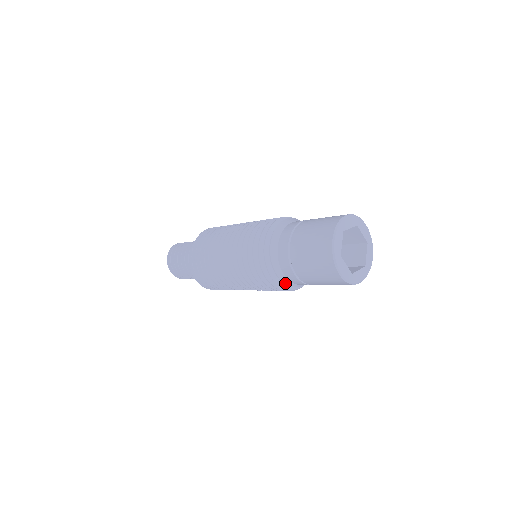
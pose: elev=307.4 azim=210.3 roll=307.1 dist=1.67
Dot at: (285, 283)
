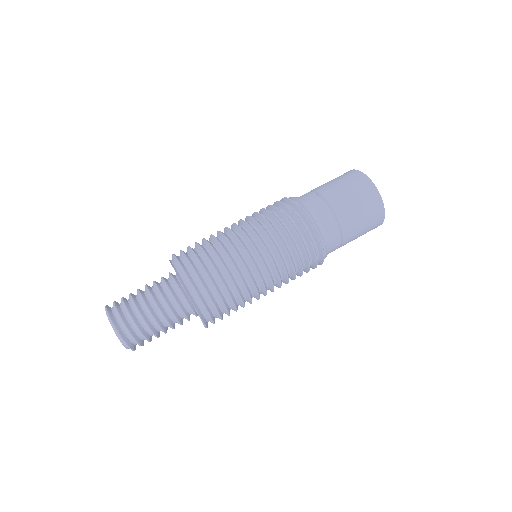
Dot at: (325, 242)
